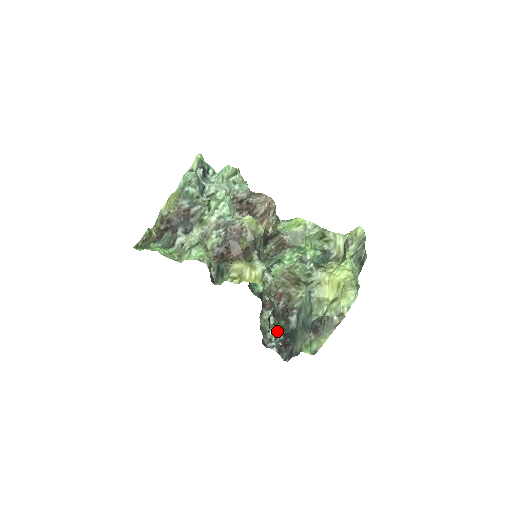
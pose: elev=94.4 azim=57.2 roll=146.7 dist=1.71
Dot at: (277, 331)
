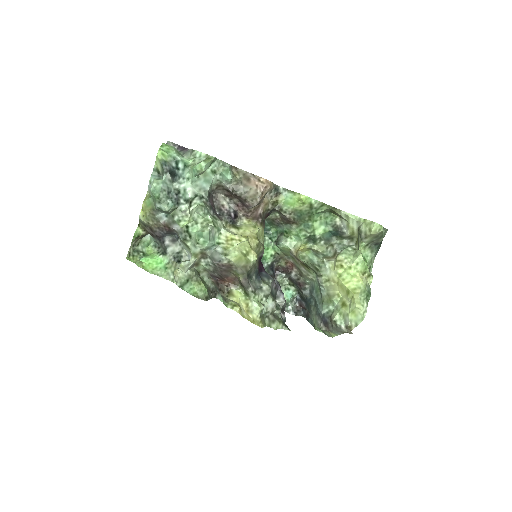
Dot at: (293, 294)
